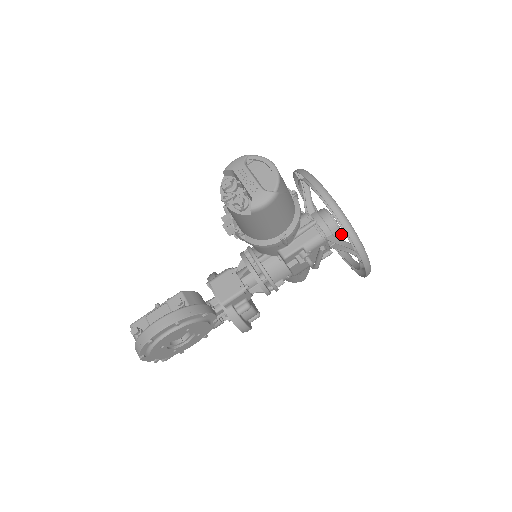
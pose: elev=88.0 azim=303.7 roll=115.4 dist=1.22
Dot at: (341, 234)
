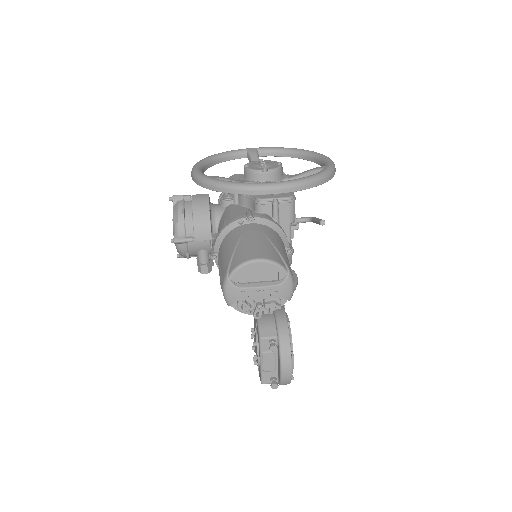
Dot at: (281, 166)
